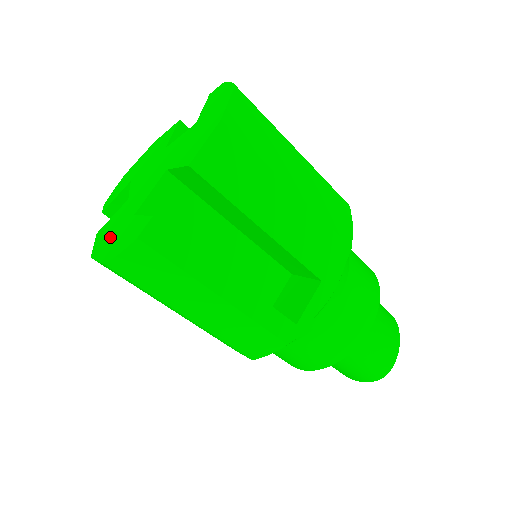
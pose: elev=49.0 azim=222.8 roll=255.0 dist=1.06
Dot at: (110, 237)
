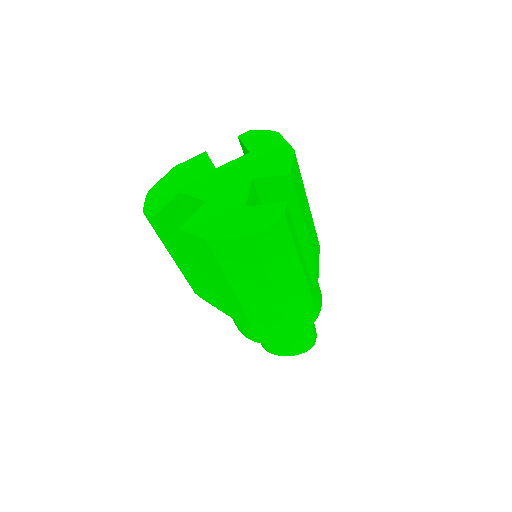
Dot at: (224, 224)
